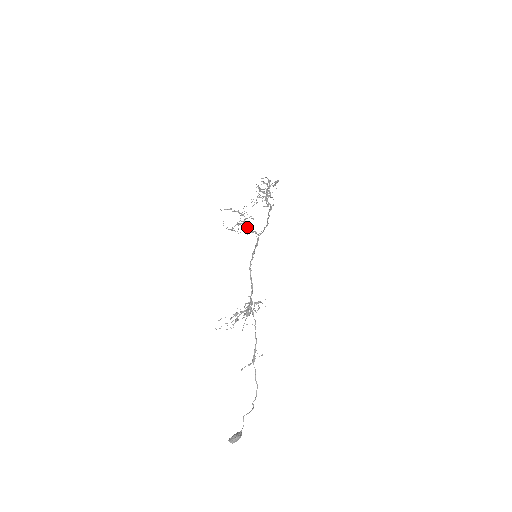
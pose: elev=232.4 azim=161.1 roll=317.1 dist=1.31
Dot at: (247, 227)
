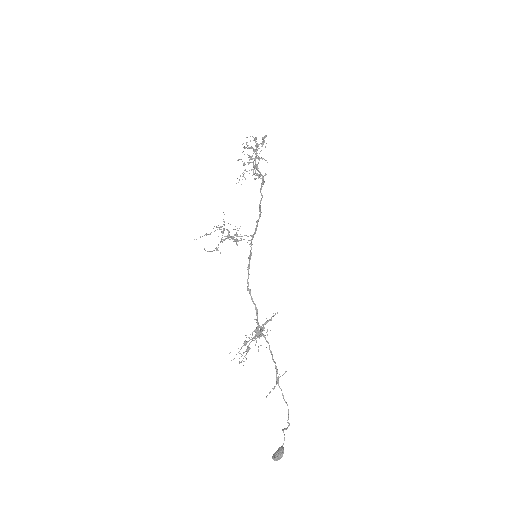
Dot at: (234, 239)
